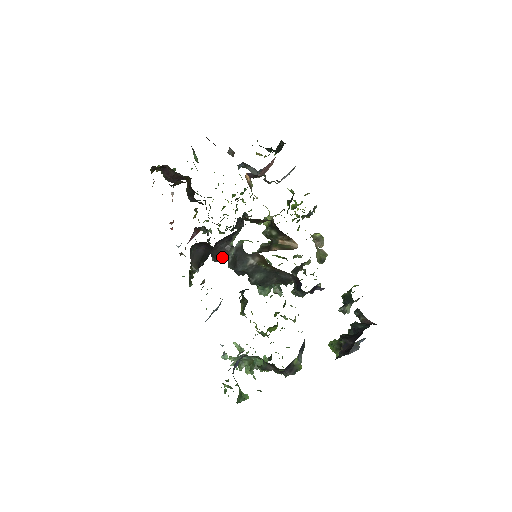
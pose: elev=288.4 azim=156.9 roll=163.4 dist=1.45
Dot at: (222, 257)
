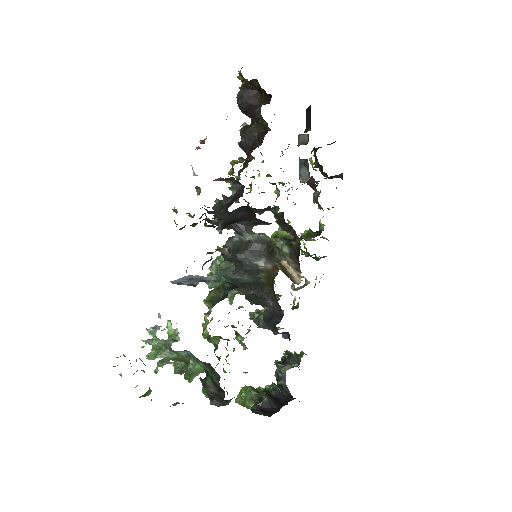
Dot at: (227, 227)
